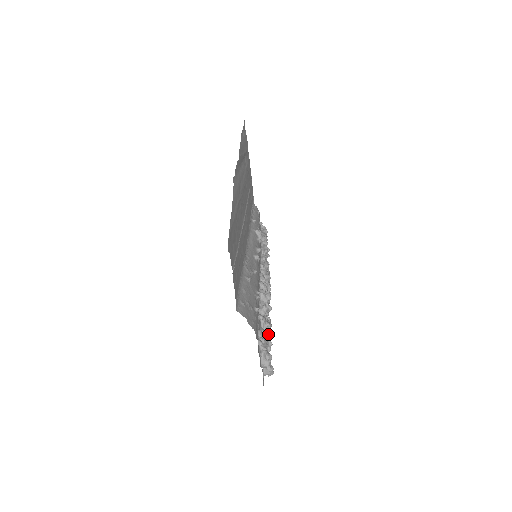
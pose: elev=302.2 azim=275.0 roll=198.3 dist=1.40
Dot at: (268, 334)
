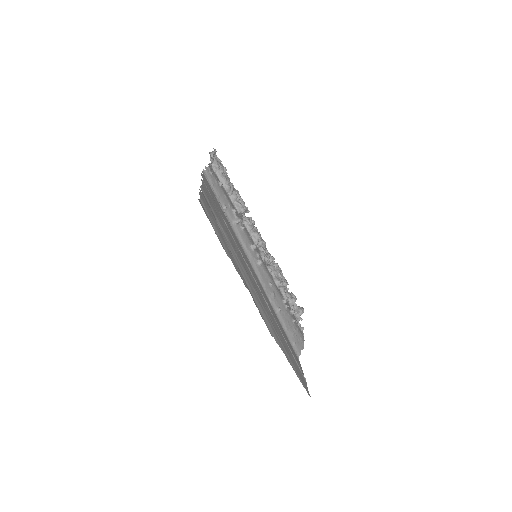
Dot at: occluded
